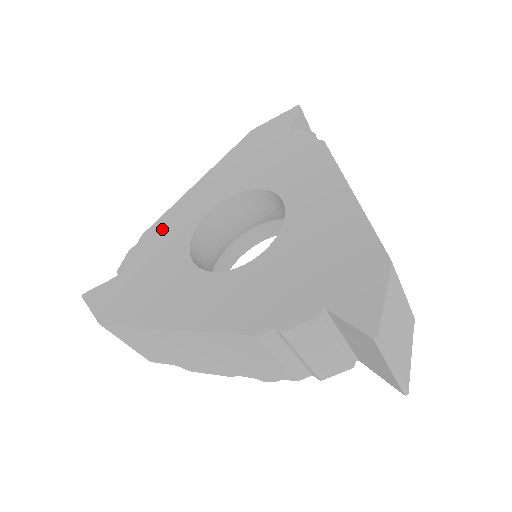
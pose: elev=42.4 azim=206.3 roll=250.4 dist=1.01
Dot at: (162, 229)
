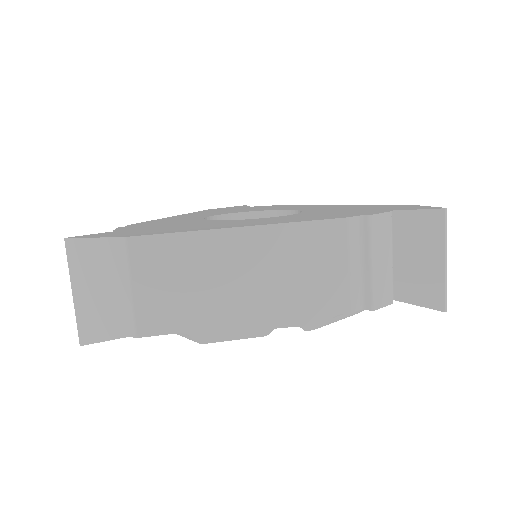
Dot at: (156, 222)
